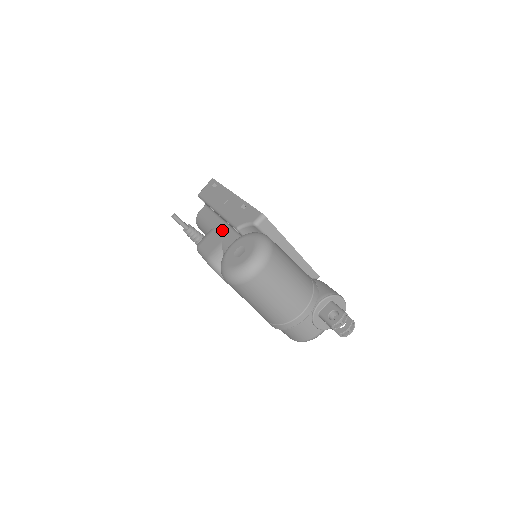
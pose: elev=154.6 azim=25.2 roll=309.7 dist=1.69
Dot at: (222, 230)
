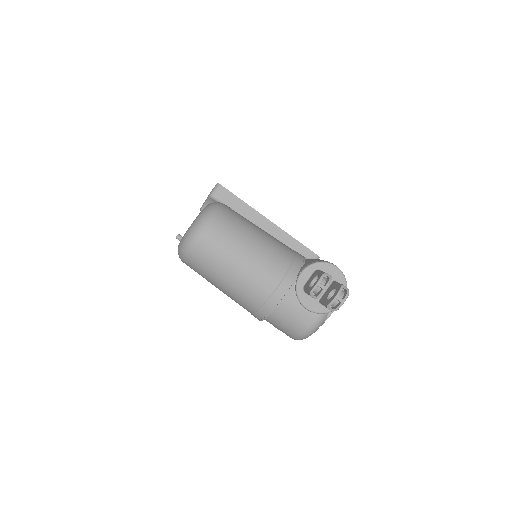
Dot at: occluded
